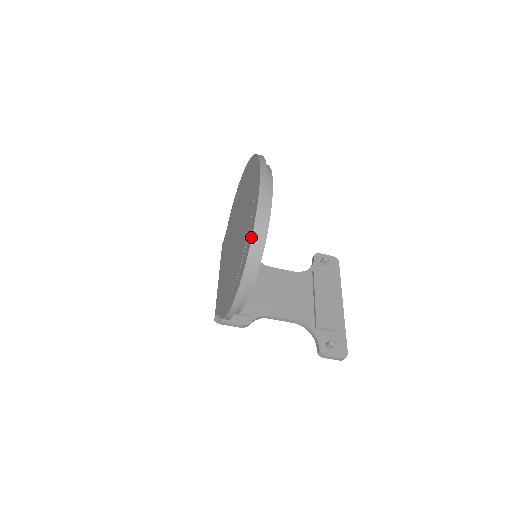
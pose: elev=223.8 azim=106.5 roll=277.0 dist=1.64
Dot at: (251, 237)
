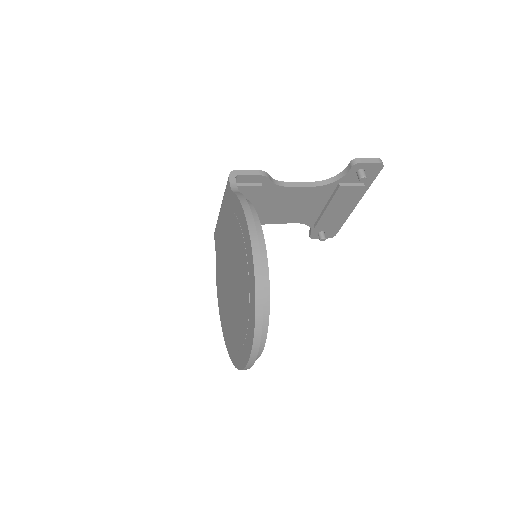
Dot at: (232, 362)
